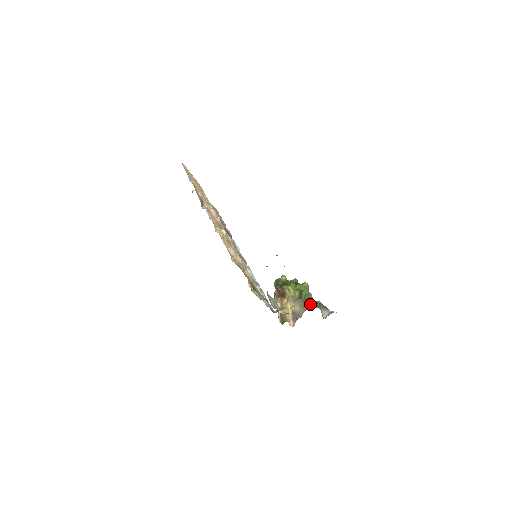
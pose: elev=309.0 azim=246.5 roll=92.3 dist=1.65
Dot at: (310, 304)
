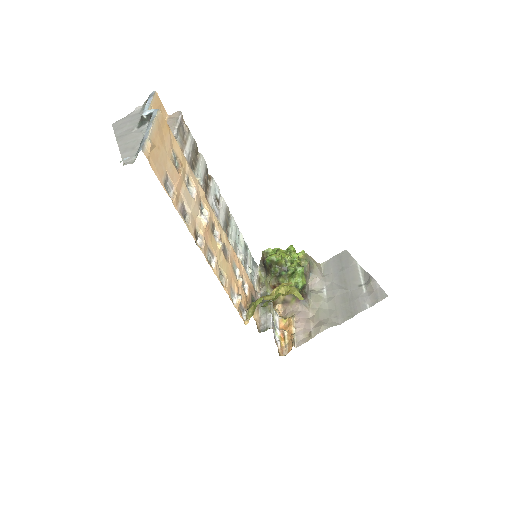
Dot at: (302, 294)
